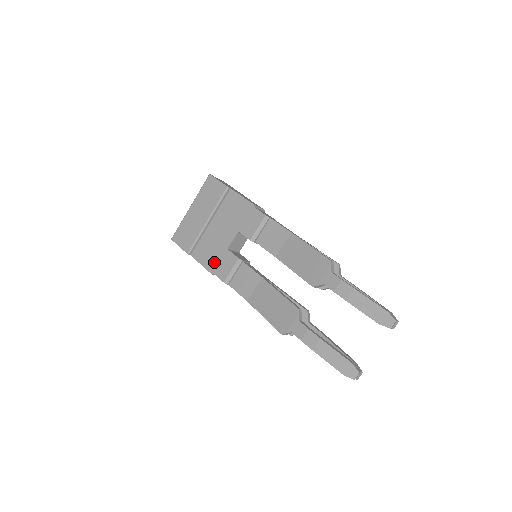
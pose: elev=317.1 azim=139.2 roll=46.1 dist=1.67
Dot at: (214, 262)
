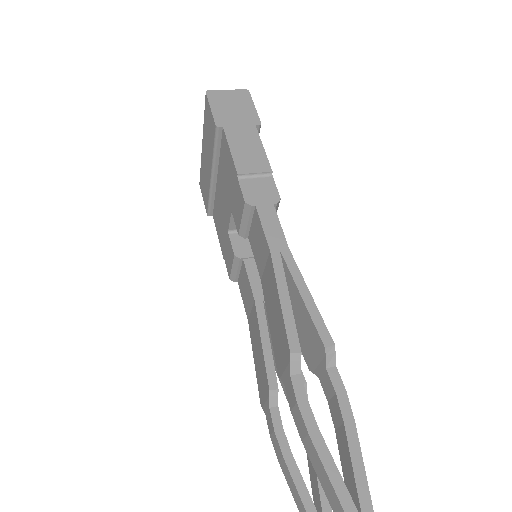
Dot at: (223, 242)
